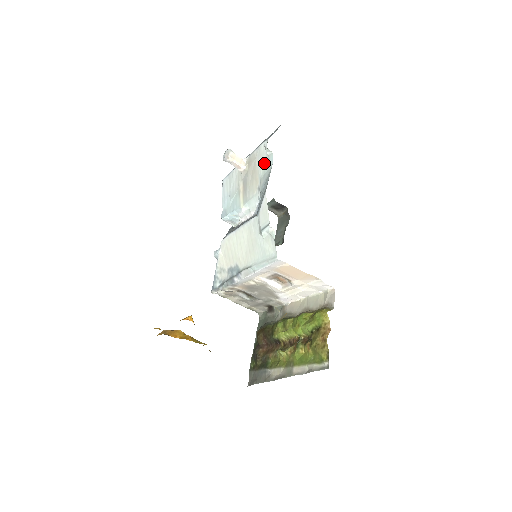
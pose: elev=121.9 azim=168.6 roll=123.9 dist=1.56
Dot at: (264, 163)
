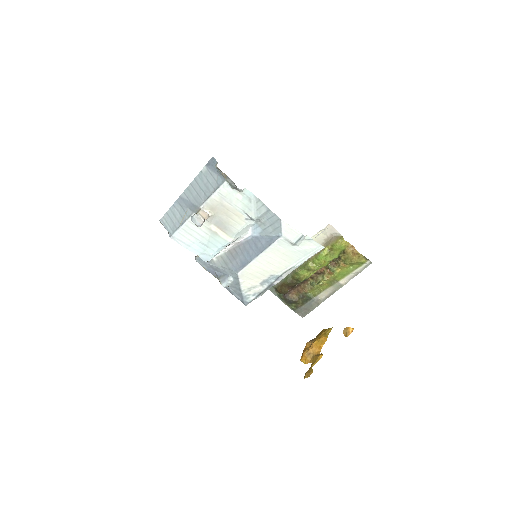
Dot at: (239, 200)
